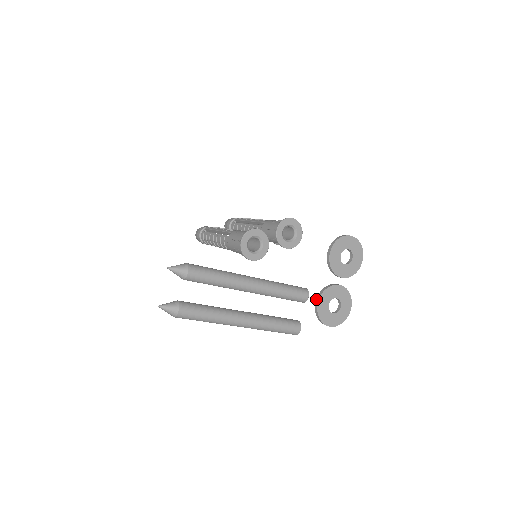
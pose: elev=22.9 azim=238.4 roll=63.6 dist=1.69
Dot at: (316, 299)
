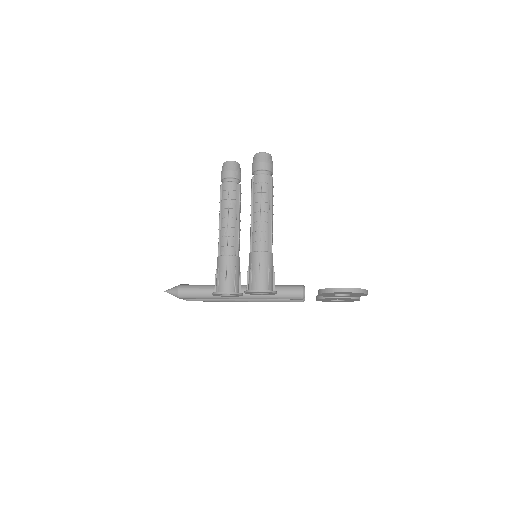
Dot at: (316, 296)
